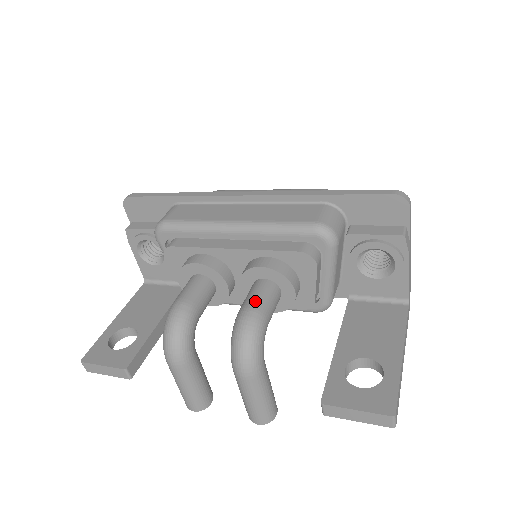
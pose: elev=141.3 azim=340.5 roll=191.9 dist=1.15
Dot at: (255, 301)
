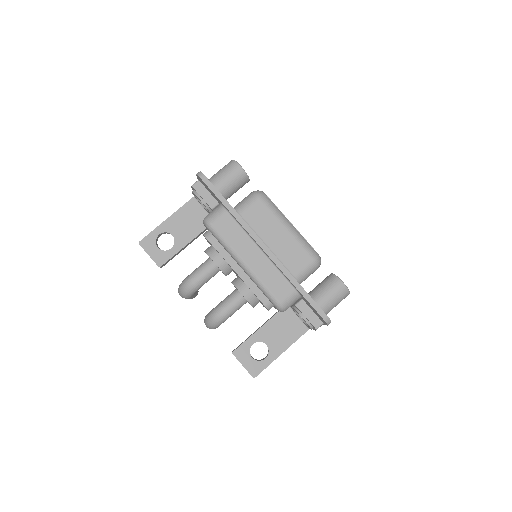
Dot at: (228, 309)
